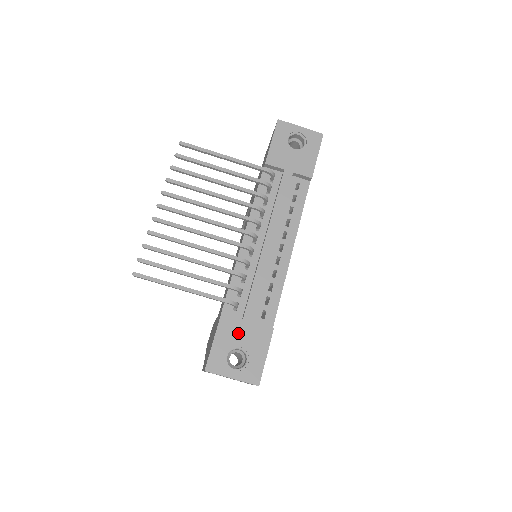
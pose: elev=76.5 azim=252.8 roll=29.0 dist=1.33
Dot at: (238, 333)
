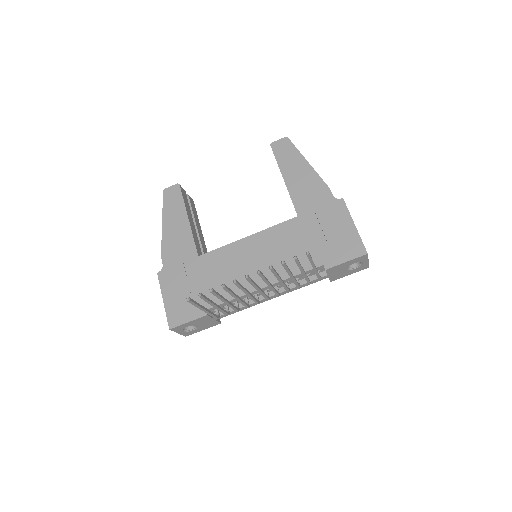
Dot at: (203, 322)
